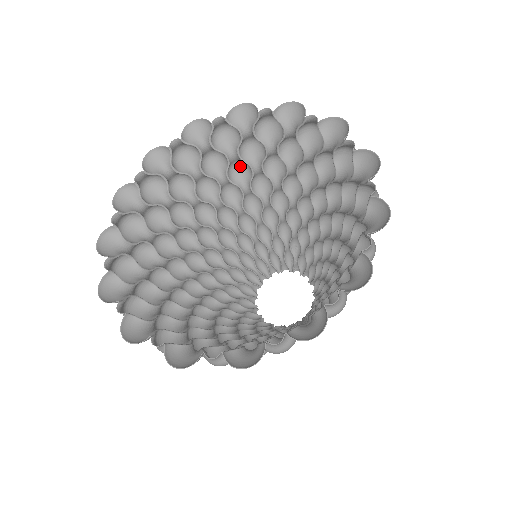
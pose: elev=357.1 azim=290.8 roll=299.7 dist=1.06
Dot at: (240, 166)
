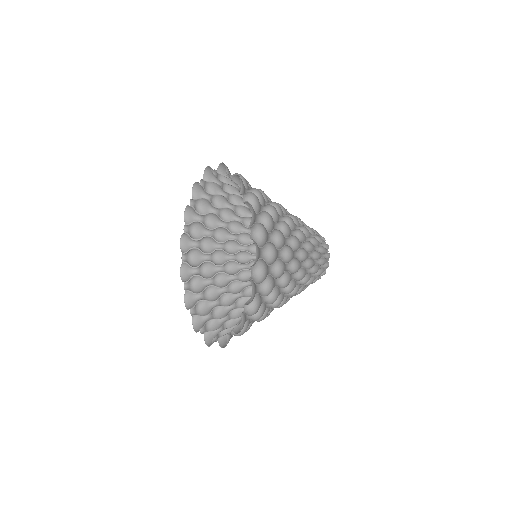
Dot at: occluded
